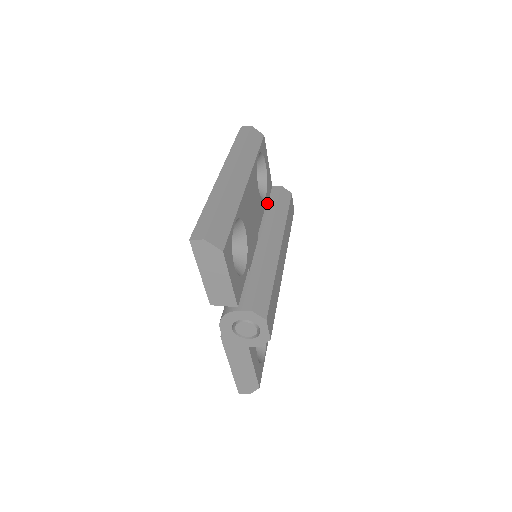
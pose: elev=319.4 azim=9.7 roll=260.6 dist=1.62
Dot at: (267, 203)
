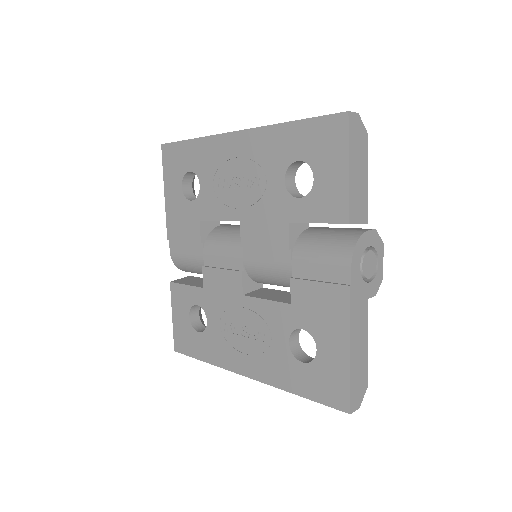
Dot at: occluded
